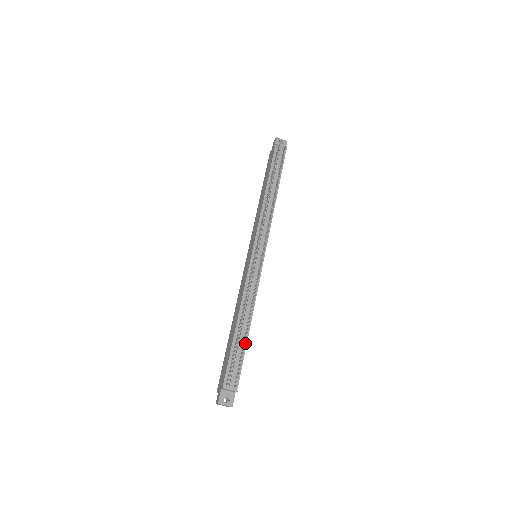
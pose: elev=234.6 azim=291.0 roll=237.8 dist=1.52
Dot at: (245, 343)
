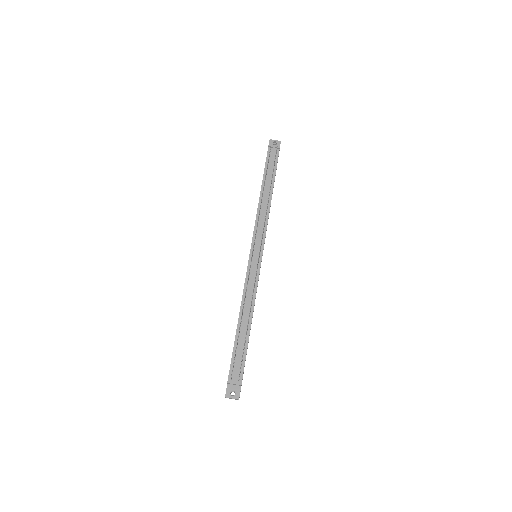
Dot at: (247, 339)
